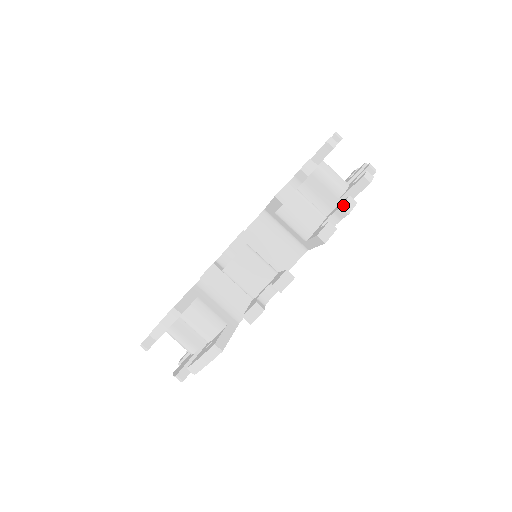
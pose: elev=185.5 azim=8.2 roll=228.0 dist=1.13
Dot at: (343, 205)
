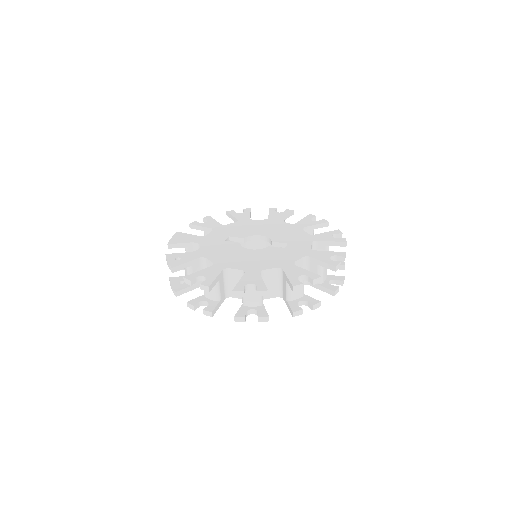
Dot at: (260, 317)
